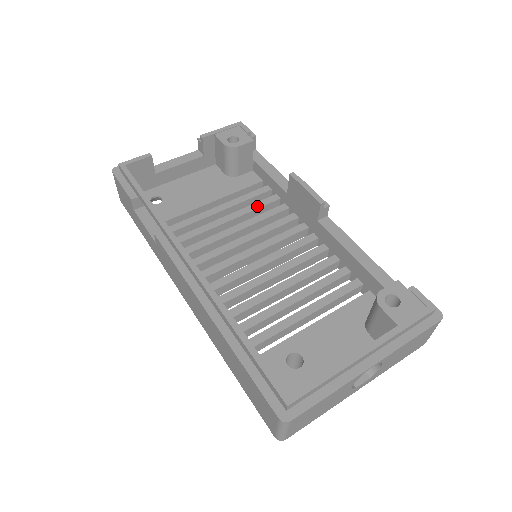
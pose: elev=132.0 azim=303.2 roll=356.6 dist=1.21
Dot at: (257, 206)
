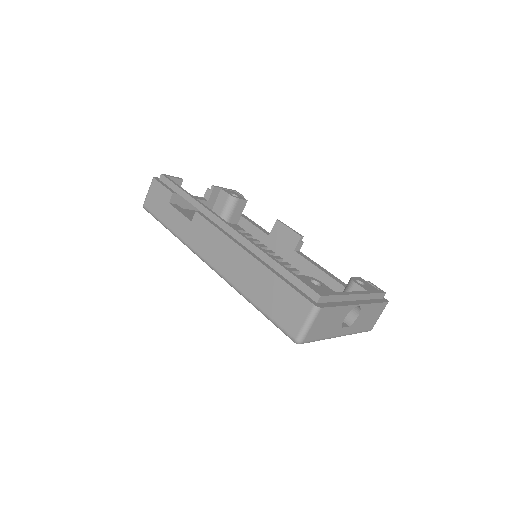
Dot at: occluded
